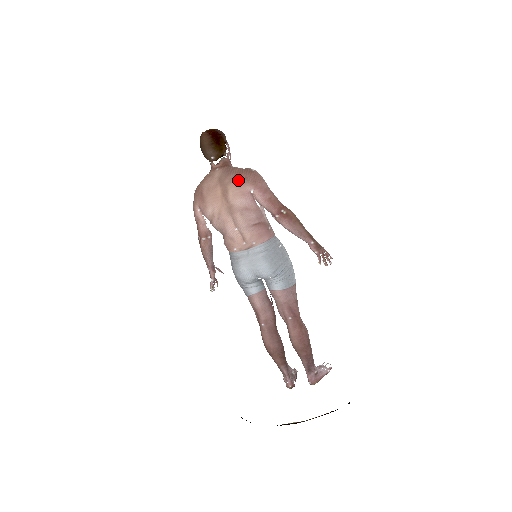
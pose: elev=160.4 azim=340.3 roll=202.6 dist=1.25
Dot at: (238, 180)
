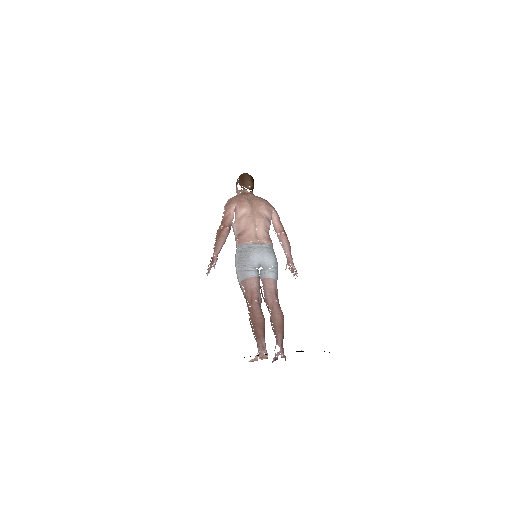
Dot at: (267, 202)
